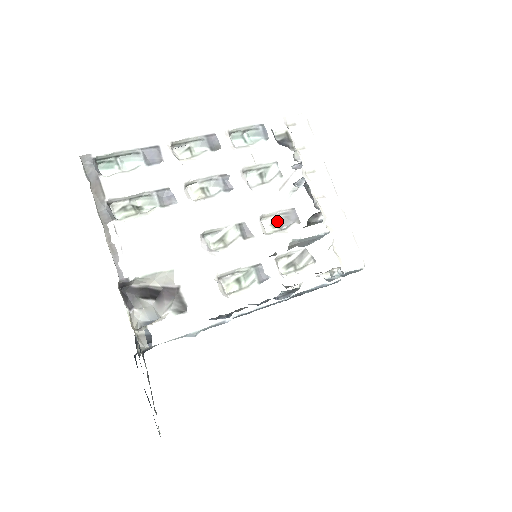
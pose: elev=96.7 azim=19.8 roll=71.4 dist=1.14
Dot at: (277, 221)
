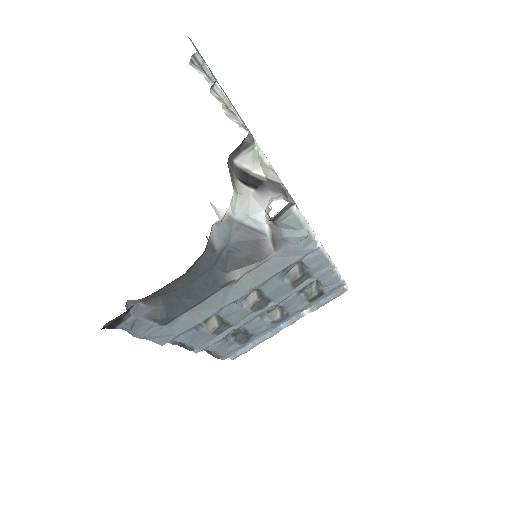
Dot at: occluded
